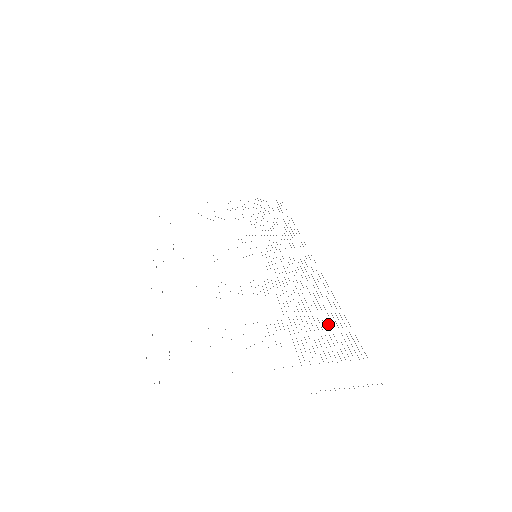
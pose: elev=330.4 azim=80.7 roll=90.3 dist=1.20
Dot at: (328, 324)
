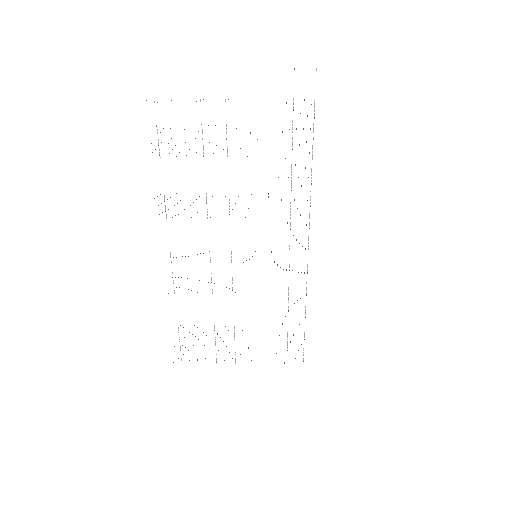
Dot at: occluded
